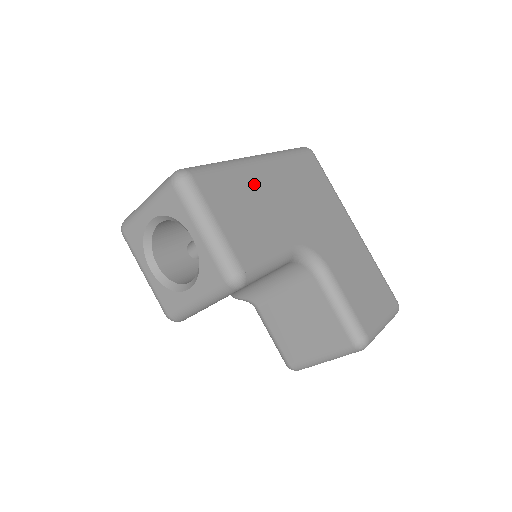
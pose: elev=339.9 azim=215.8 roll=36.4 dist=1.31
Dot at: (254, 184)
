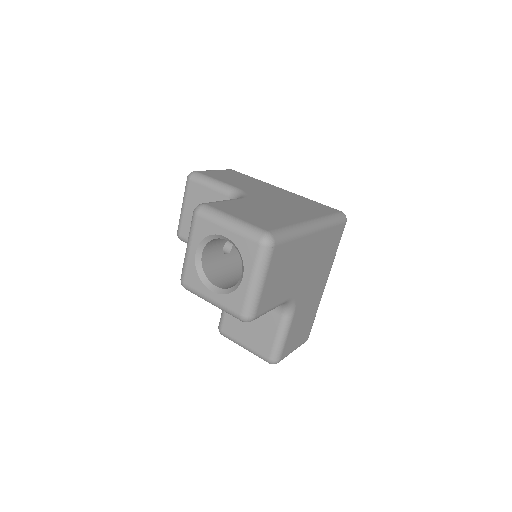
Dot at: (300, 252)
